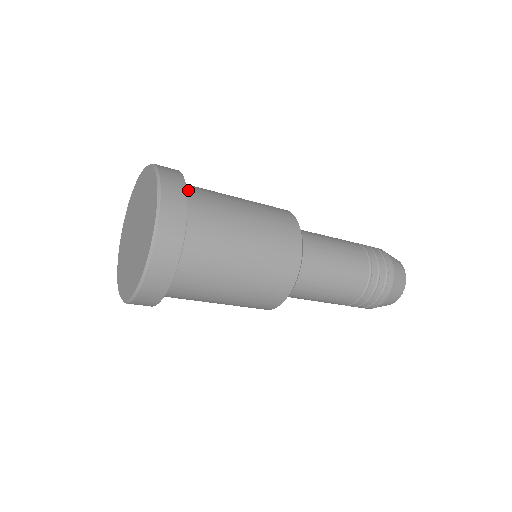
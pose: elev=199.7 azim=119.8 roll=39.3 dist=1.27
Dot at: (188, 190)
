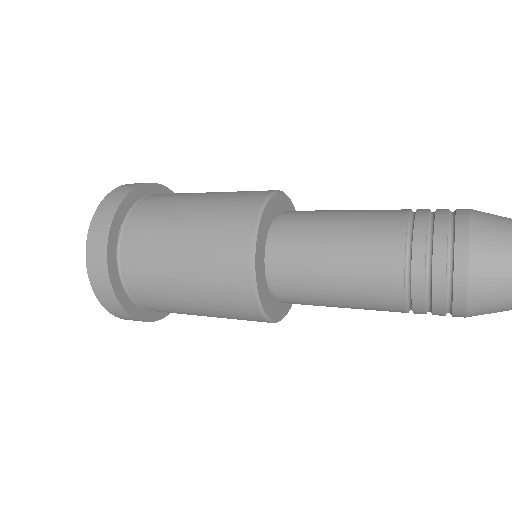
Dot at: (144, 200)
